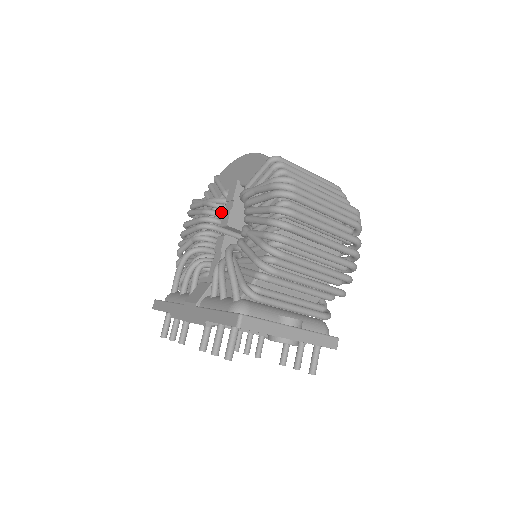
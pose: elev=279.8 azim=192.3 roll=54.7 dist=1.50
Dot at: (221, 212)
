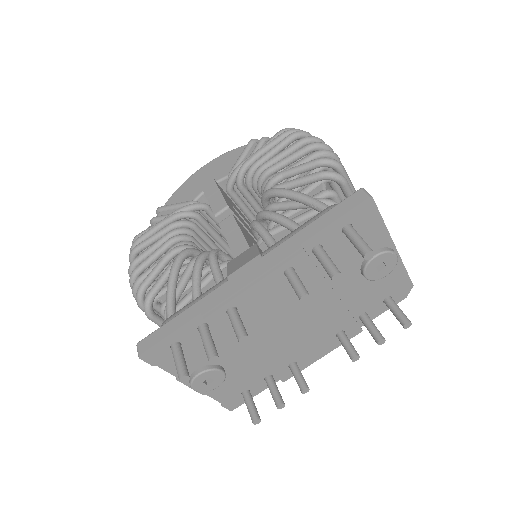
Dot at: (194, 223)
